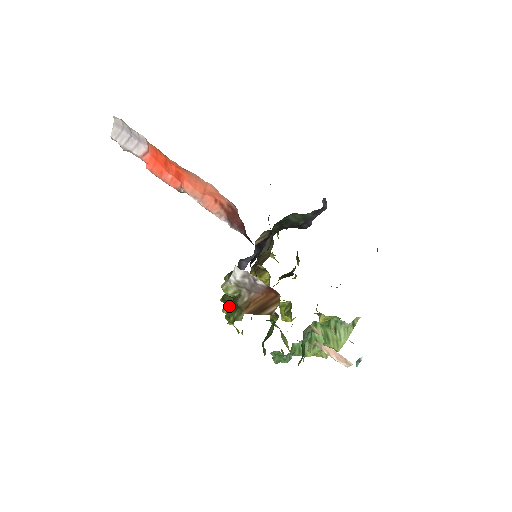
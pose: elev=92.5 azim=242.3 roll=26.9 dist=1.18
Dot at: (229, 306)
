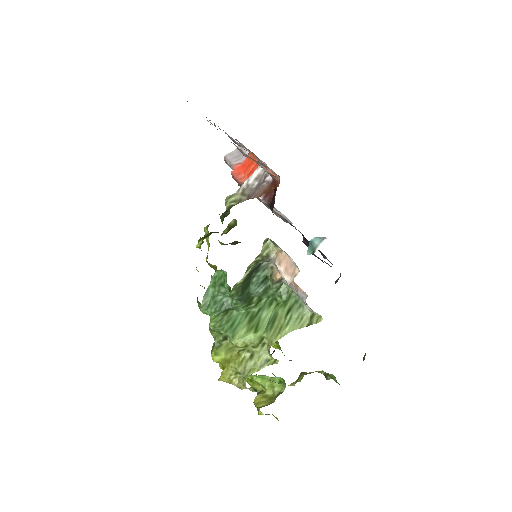
Dot at: occluded
